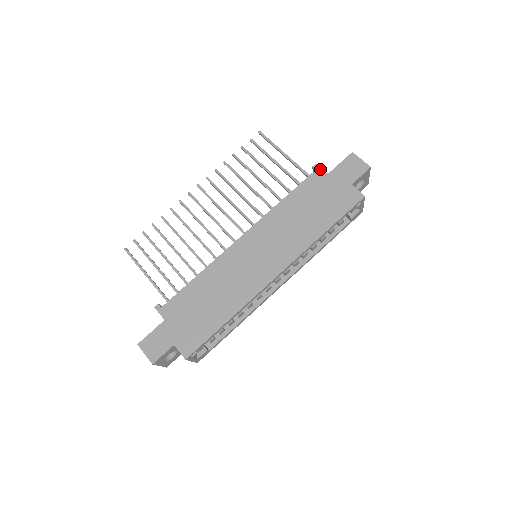
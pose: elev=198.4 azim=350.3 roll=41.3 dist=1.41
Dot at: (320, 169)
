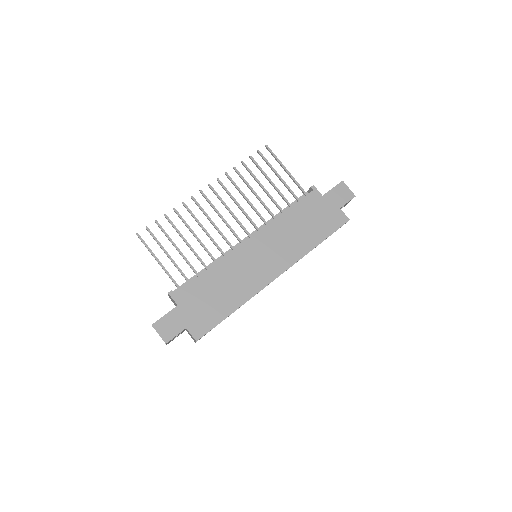
Dot at: (317, 190)
